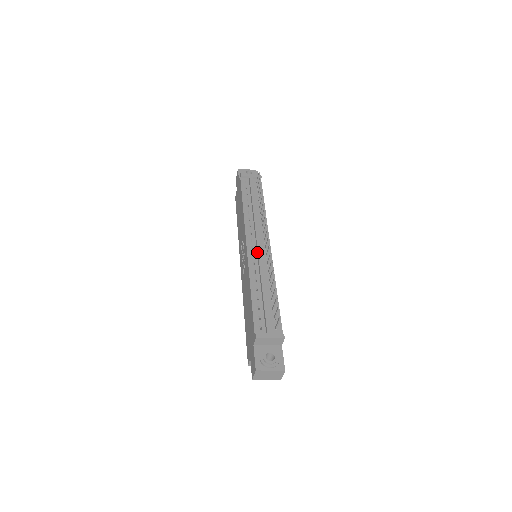
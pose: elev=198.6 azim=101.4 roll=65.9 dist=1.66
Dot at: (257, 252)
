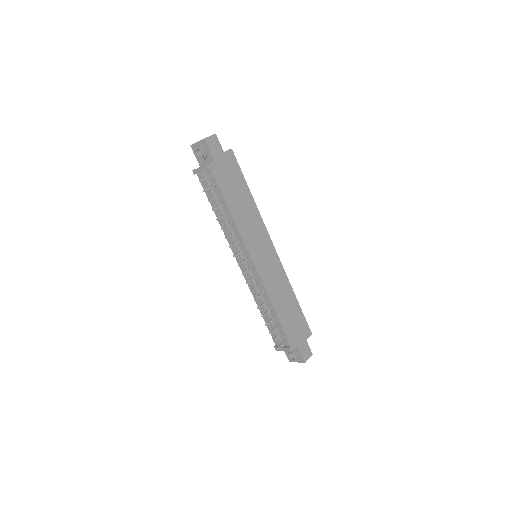
Dot at: (247, 274)
